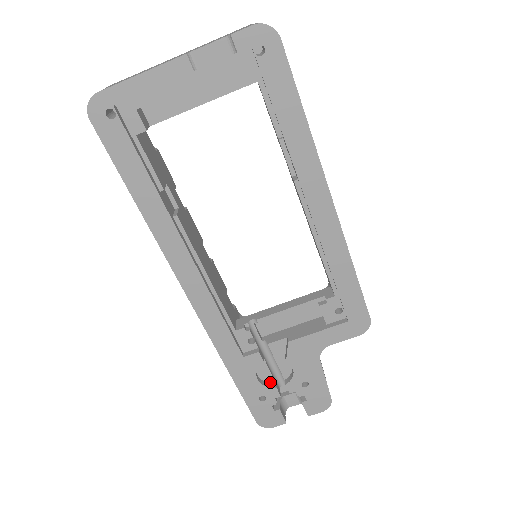
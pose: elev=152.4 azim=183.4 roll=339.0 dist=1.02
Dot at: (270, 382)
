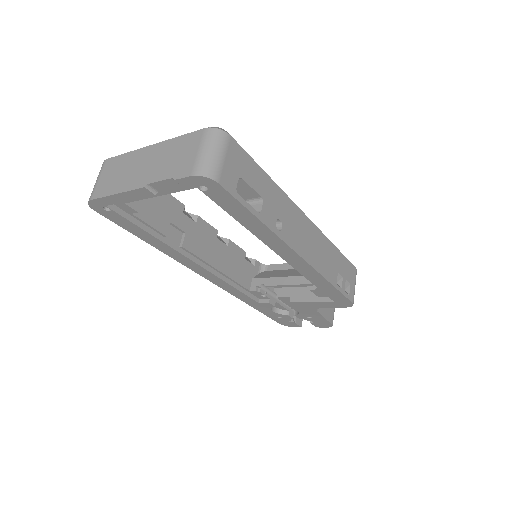
Dot at: (285, 310)
